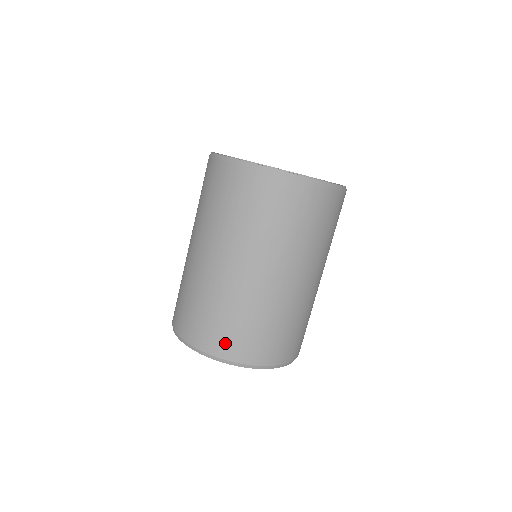
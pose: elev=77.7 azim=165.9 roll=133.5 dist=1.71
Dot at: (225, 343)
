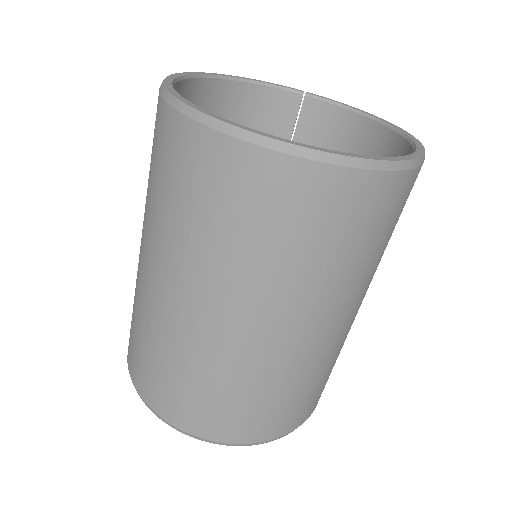
Dot at: (132, 358)
